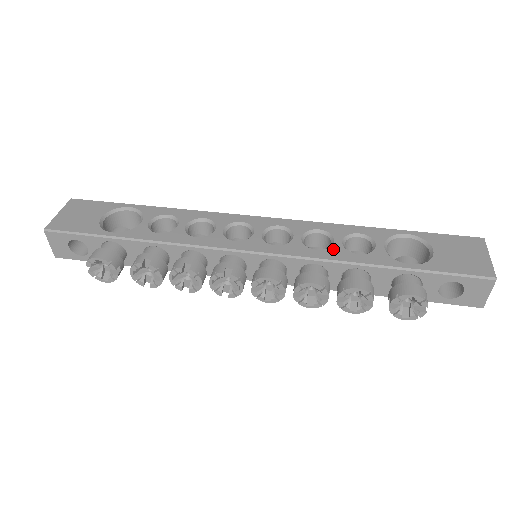
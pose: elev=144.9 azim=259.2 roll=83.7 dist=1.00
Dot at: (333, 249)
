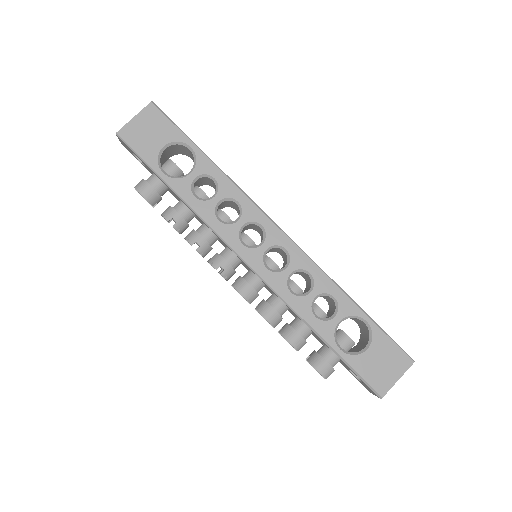
Dot at: (303, 300)
